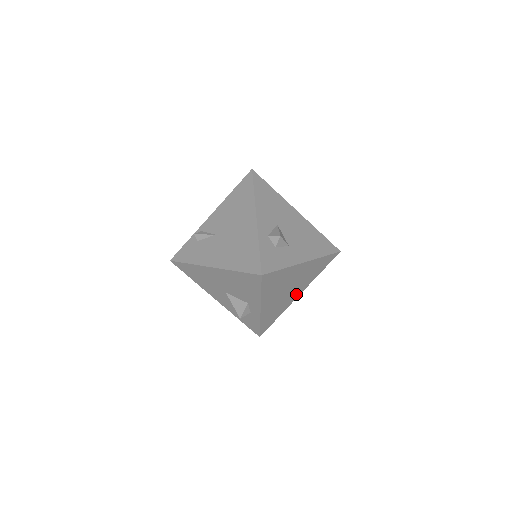
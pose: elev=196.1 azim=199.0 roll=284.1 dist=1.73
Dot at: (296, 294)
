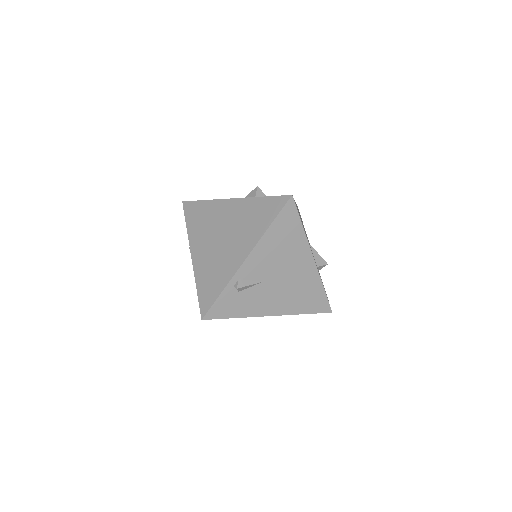
Dot at: occluded
